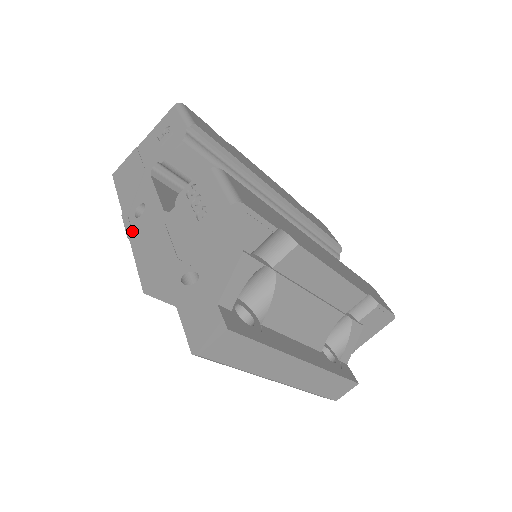
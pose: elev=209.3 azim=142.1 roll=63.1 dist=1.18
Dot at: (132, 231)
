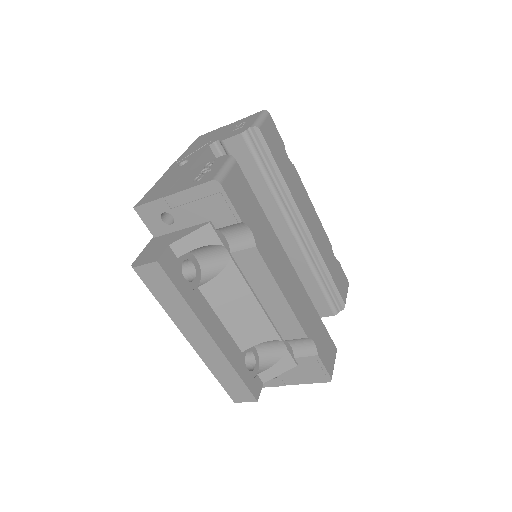
Dot at: (168, 172)
